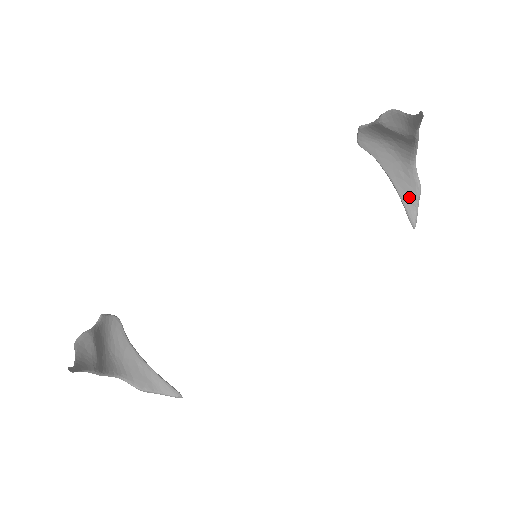
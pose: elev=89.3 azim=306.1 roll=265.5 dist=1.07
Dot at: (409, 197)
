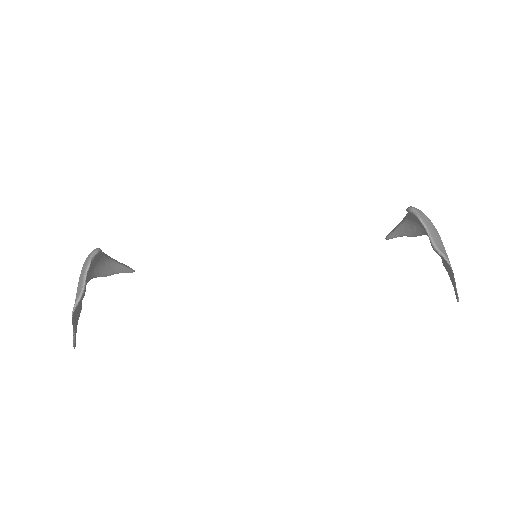
Dot at: (403, 233)
